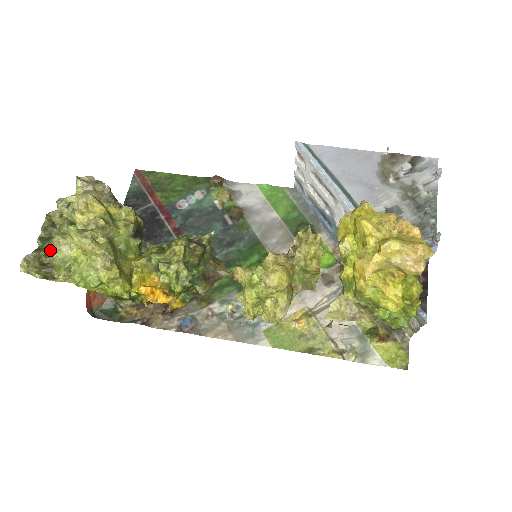
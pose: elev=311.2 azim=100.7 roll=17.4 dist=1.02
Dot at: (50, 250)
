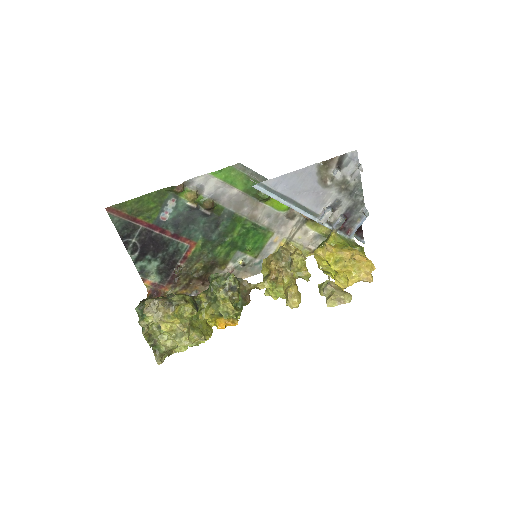
Dot at: (164, 349)
